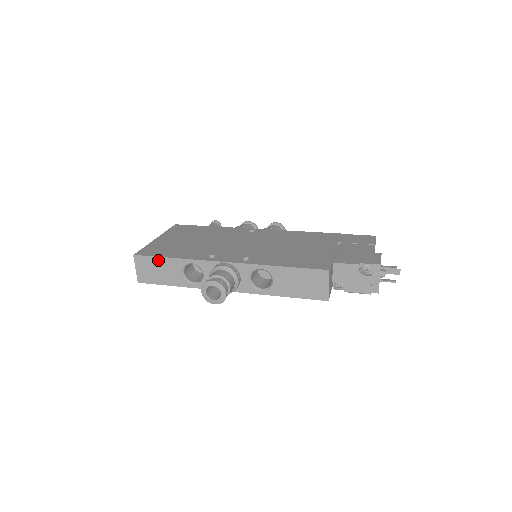
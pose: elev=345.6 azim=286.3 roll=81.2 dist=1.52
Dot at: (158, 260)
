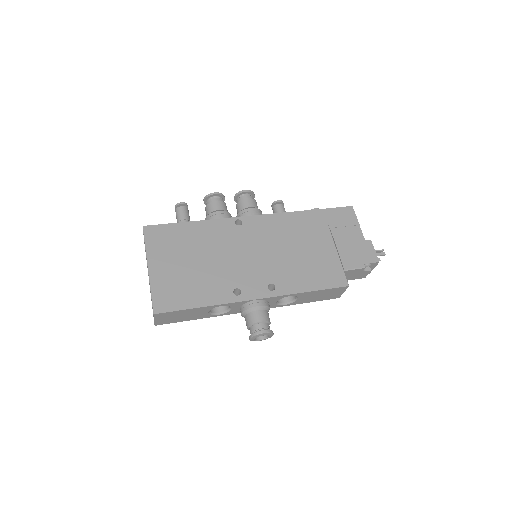
Dot at: (183, 311)
